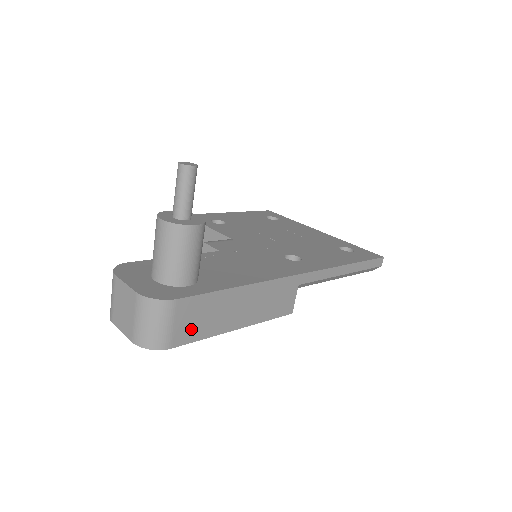
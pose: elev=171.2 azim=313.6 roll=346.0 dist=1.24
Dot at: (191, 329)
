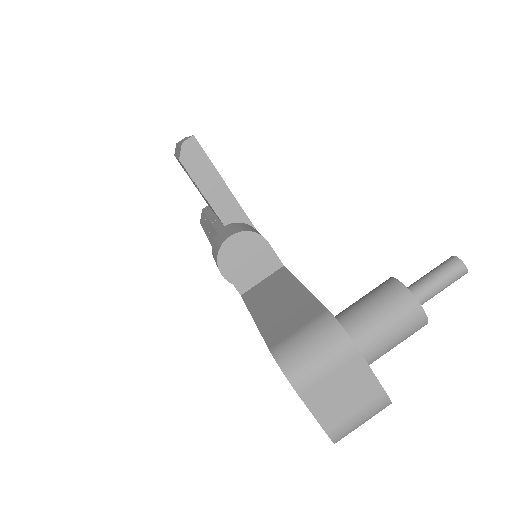
Dot at: occluded
